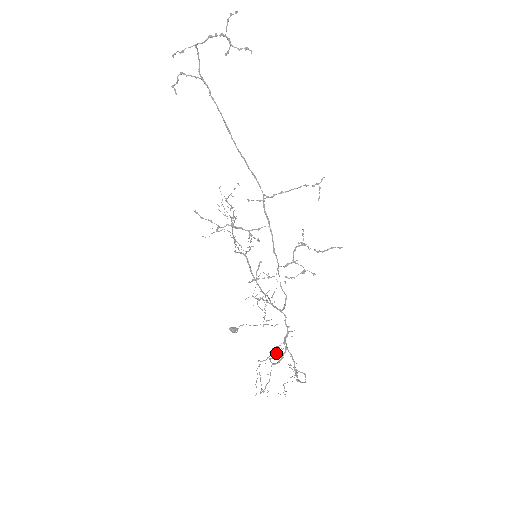
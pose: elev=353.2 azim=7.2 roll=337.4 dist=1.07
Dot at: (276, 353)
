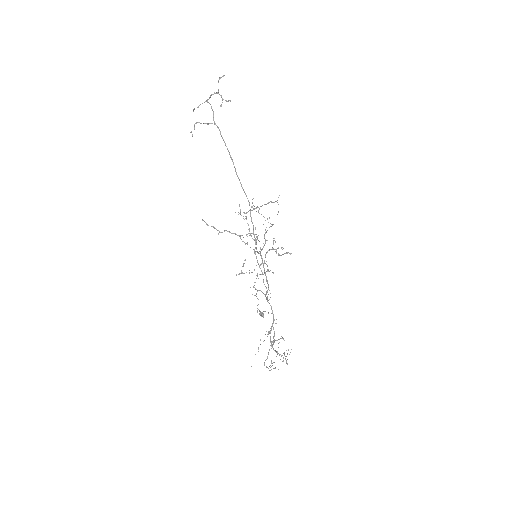
Dot at: (281, 338)
